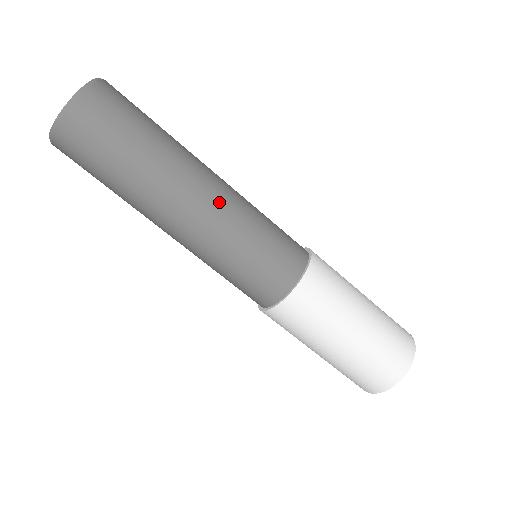
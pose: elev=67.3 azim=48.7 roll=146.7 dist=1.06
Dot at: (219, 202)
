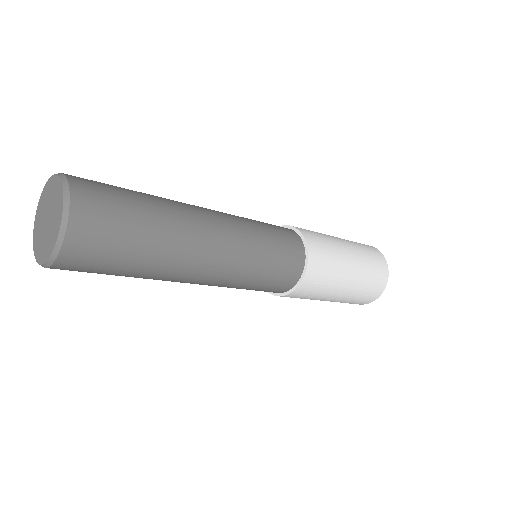
Dot at: (223, 265)
